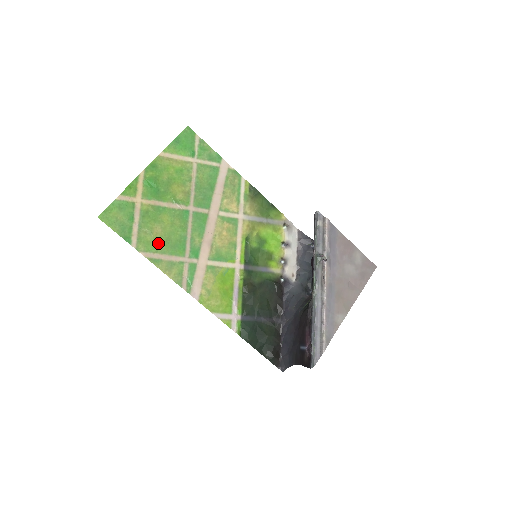
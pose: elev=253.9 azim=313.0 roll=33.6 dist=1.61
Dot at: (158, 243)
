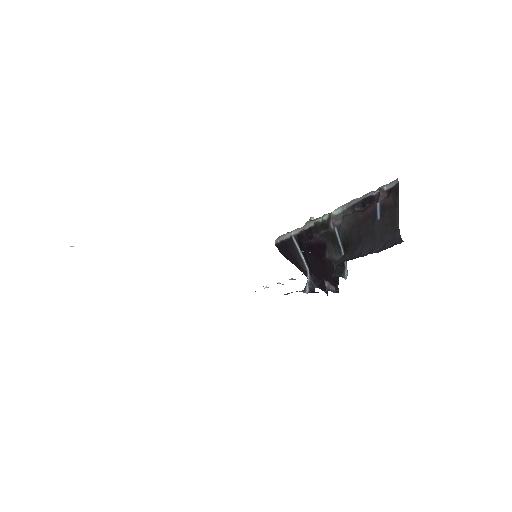
Dot at: occluded
